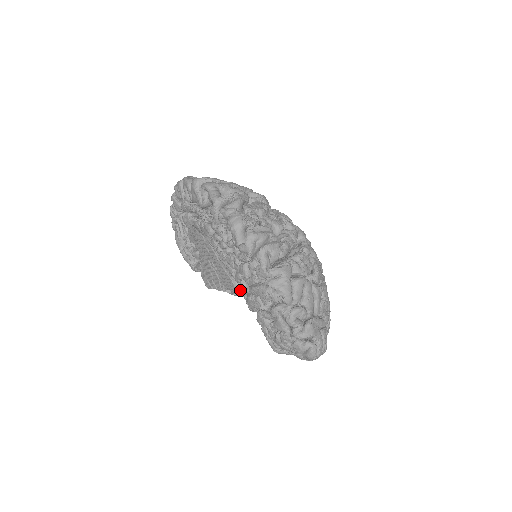
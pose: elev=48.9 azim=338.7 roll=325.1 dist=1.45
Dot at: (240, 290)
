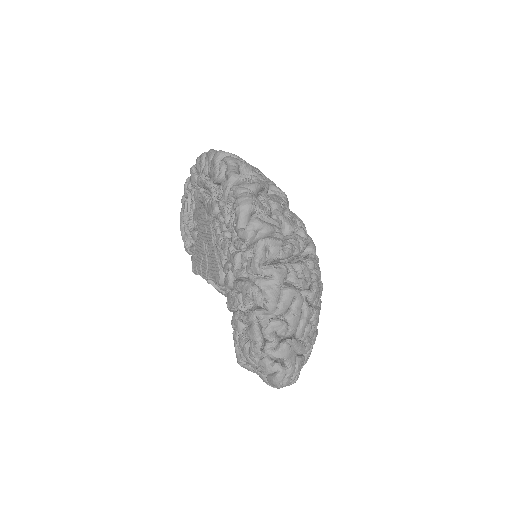
Dot at: (224, 282)
